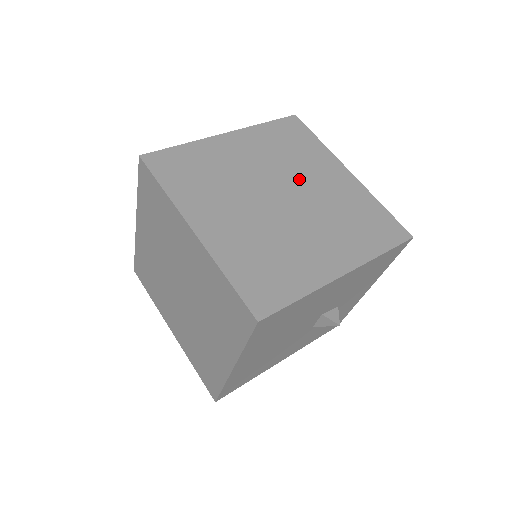
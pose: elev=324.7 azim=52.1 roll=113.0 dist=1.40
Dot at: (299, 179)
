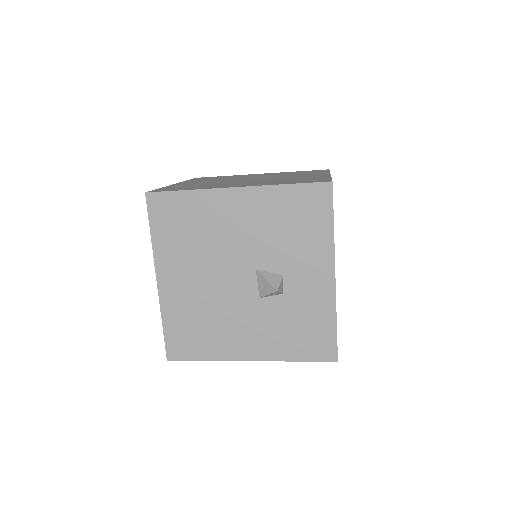
Dot at: occluded
